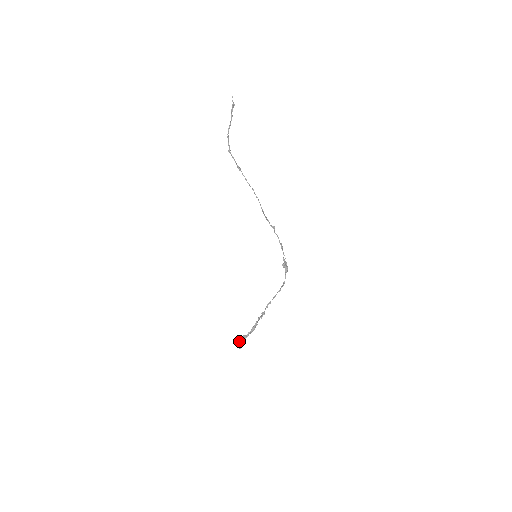
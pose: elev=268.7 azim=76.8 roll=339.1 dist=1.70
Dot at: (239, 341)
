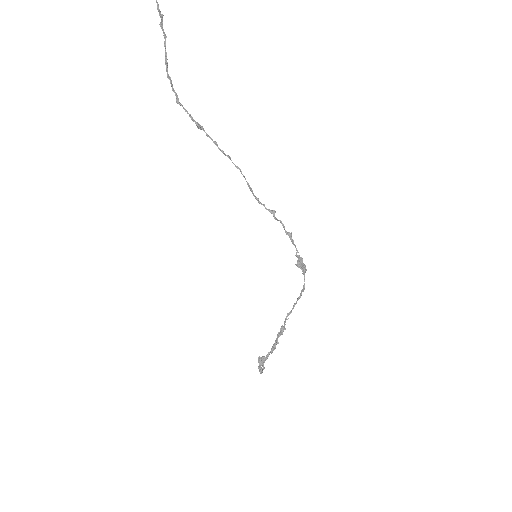
Dot at: occluded
